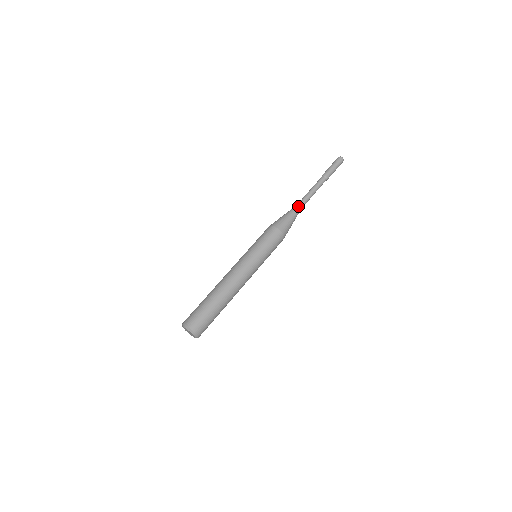
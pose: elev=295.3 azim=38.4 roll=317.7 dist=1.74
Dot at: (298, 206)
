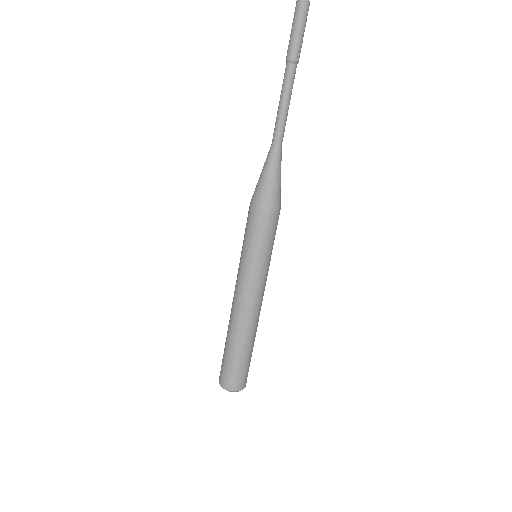
Dot at: (278, 147)
